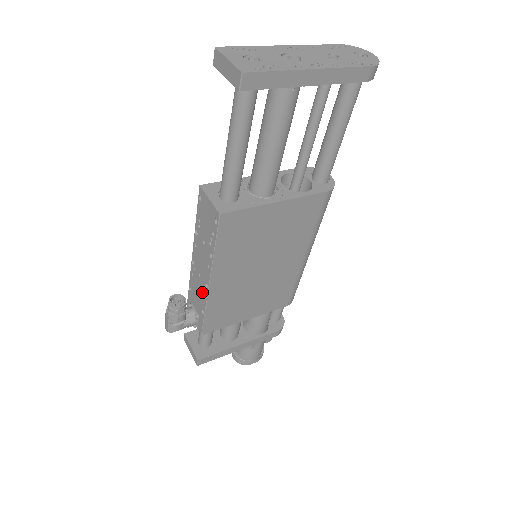
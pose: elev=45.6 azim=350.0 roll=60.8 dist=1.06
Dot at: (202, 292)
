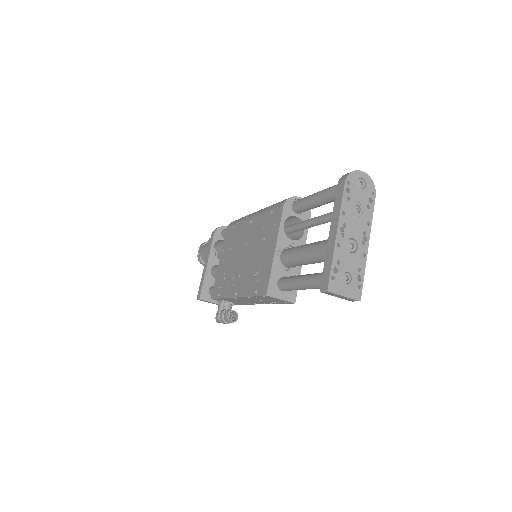
Dot at: (247, 303)
